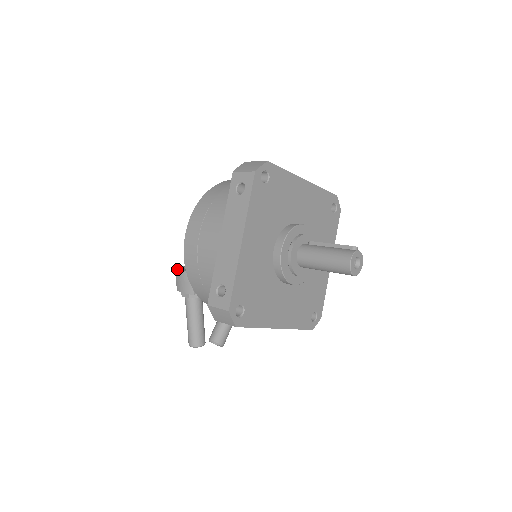
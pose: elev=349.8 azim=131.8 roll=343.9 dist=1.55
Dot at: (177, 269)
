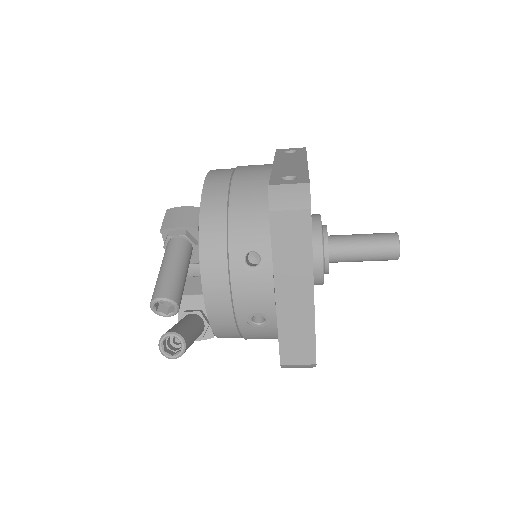
Dot at: occluded
